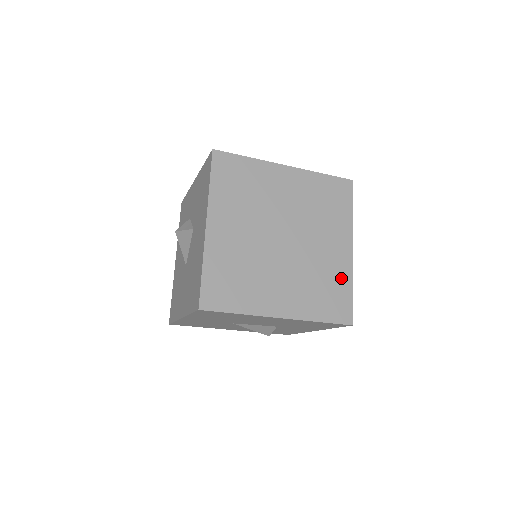
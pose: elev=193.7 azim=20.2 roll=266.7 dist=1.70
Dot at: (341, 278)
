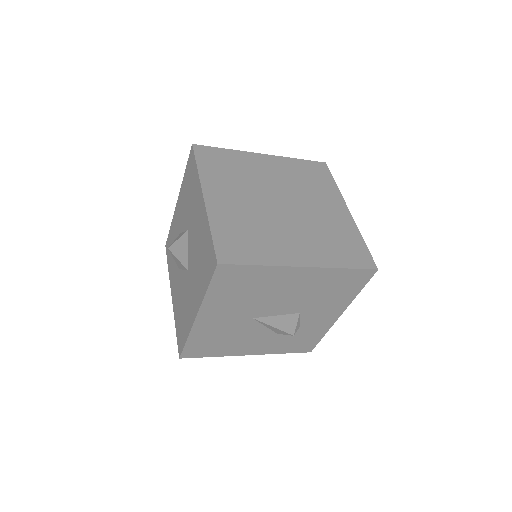
Dot at: (349, 232)
